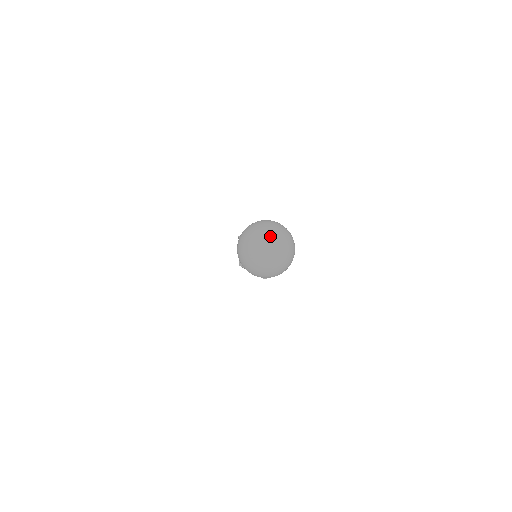
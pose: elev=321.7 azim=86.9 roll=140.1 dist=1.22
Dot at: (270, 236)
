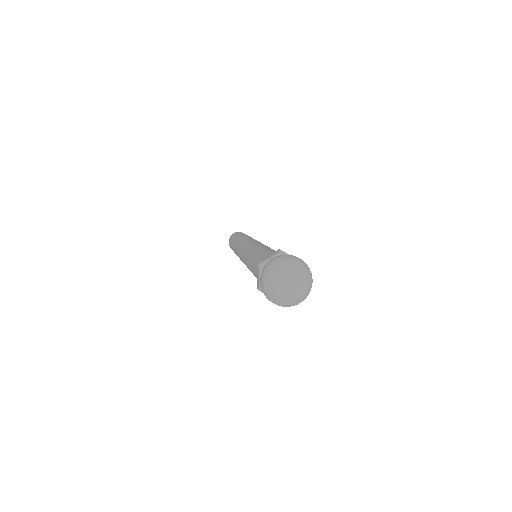
Dot at: (284, 278)
